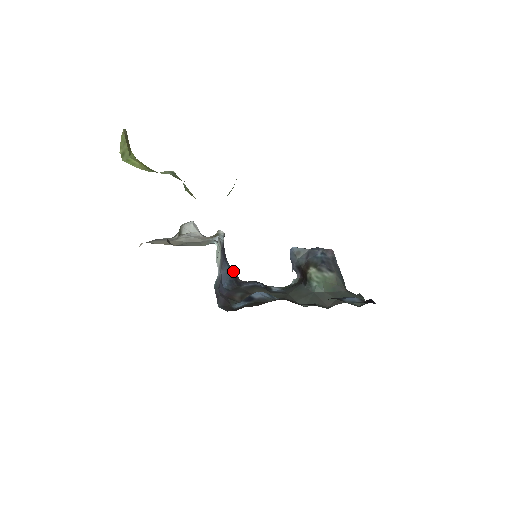
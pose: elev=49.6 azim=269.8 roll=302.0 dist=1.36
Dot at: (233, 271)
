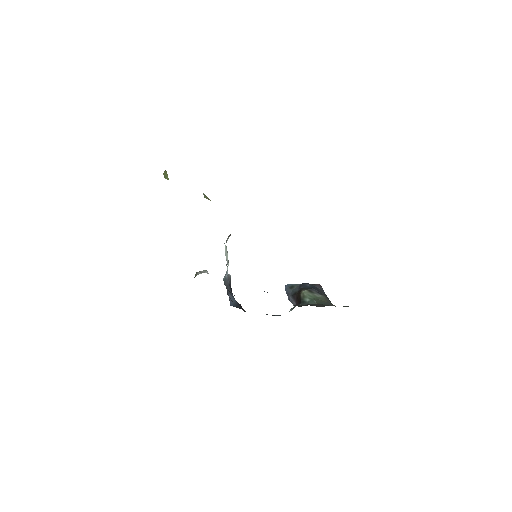
Dot at: occluded
